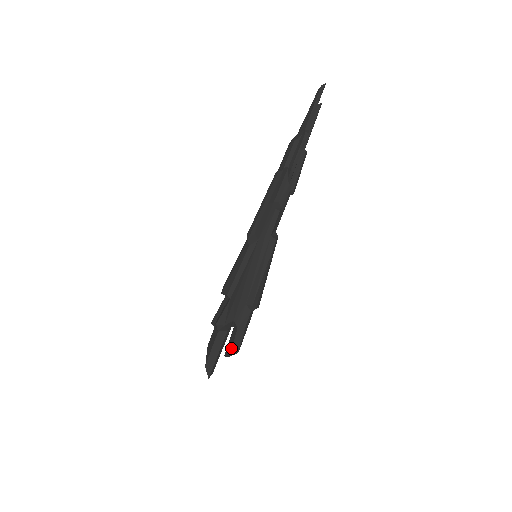
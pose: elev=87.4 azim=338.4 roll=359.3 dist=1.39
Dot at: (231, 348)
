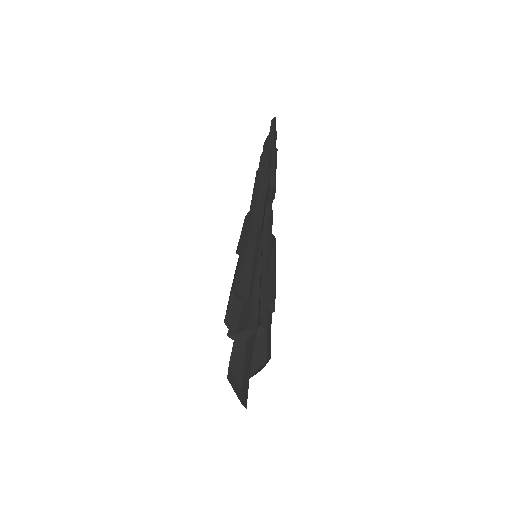
Dot at: (265, 359)
